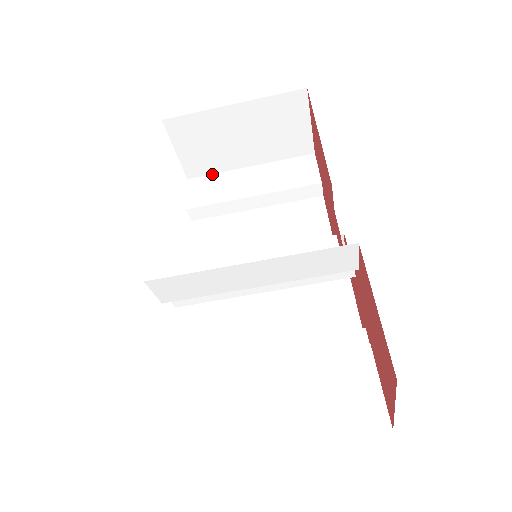
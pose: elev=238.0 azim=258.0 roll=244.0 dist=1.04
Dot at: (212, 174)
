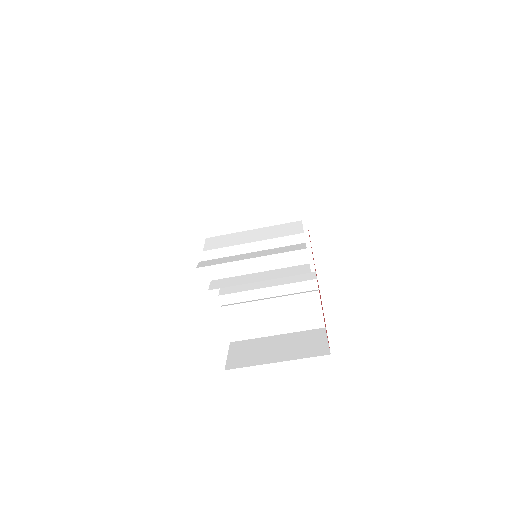
Dot at: (200, 152)
